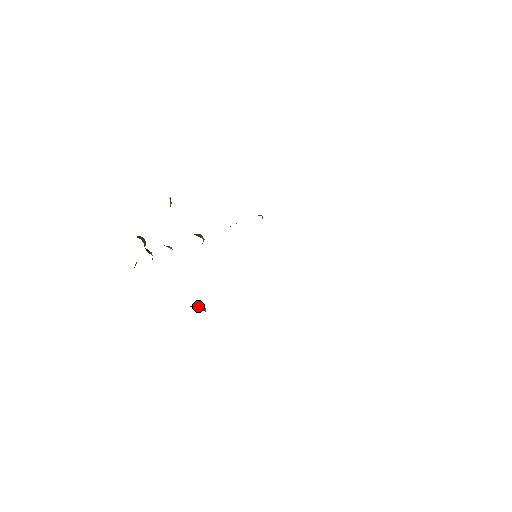
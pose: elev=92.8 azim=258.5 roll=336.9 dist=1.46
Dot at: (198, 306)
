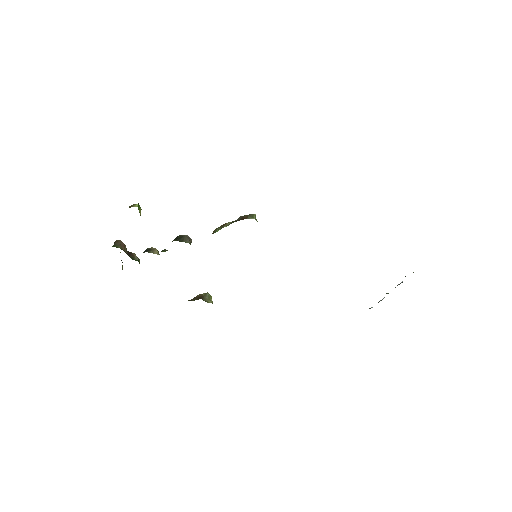
Dot at: (203, 298)
